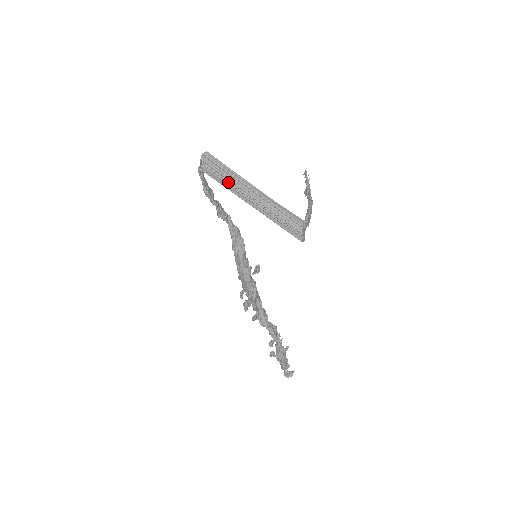
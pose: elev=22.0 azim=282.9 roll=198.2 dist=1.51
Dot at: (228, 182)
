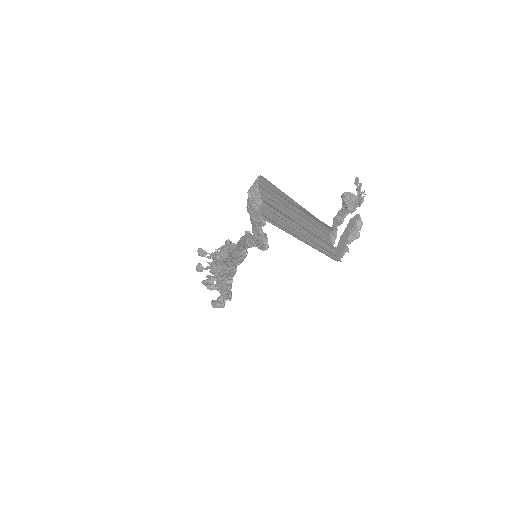
Dot at: (285, 219)
